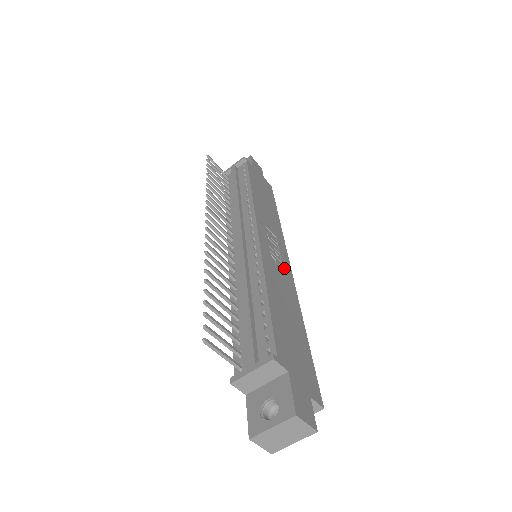
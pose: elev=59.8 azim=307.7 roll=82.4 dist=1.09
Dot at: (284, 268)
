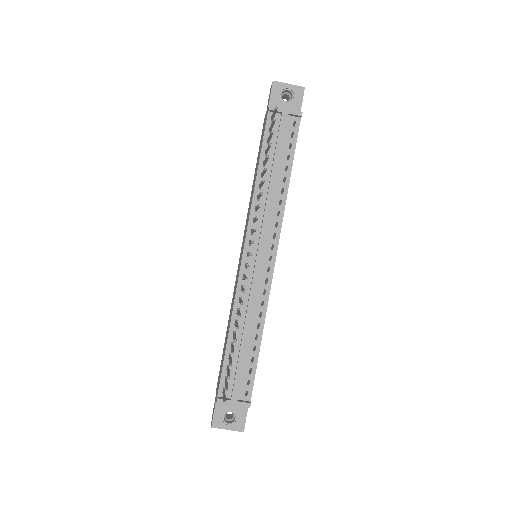
Dot at: occluded
